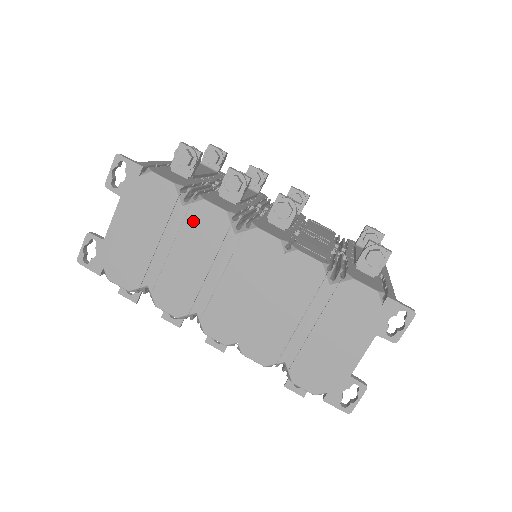
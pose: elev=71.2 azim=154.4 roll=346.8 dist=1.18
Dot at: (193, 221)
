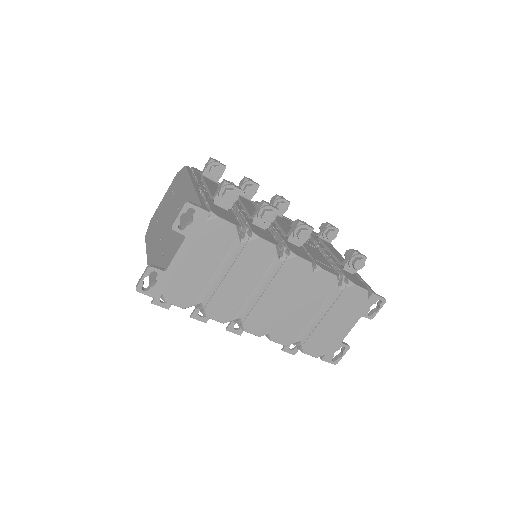
Dot at: (248, 253)
